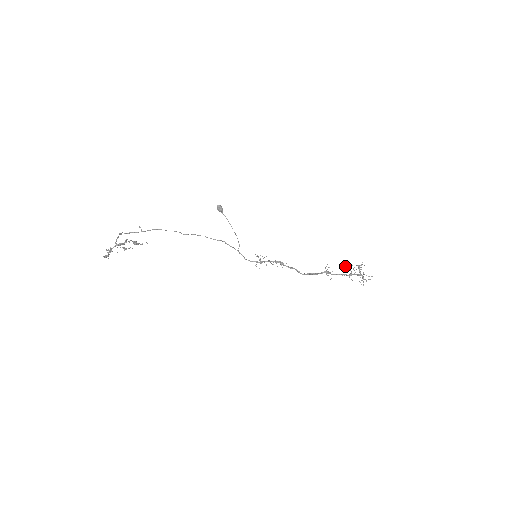
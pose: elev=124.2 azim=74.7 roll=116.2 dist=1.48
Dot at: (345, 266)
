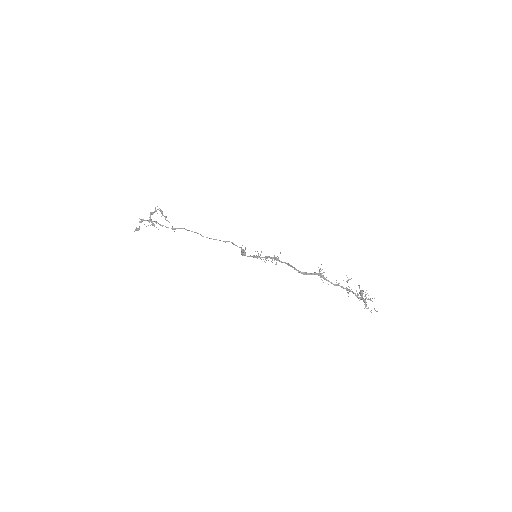
Dot at: (343, 280)
